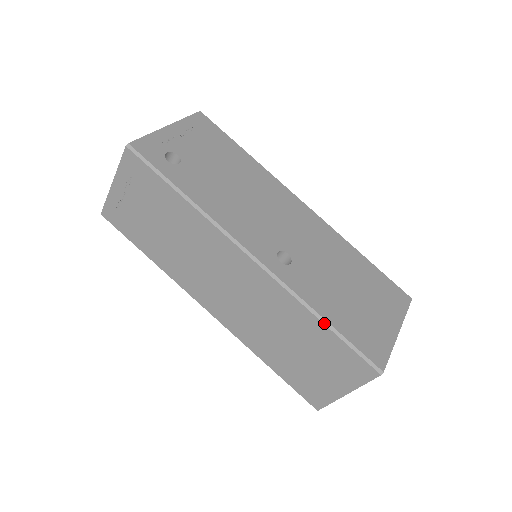
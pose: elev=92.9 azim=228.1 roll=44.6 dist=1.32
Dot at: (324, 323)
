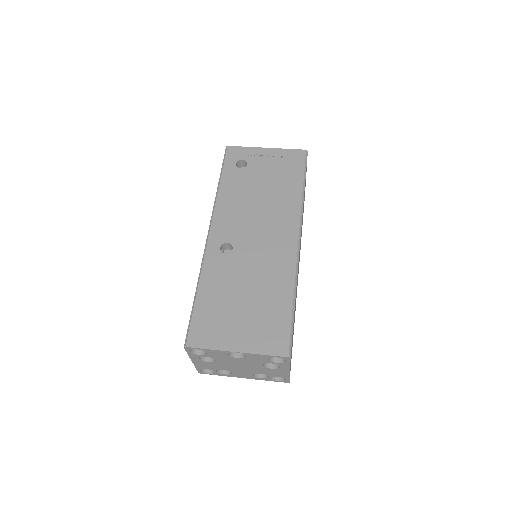
Dot at: (195, 293)
